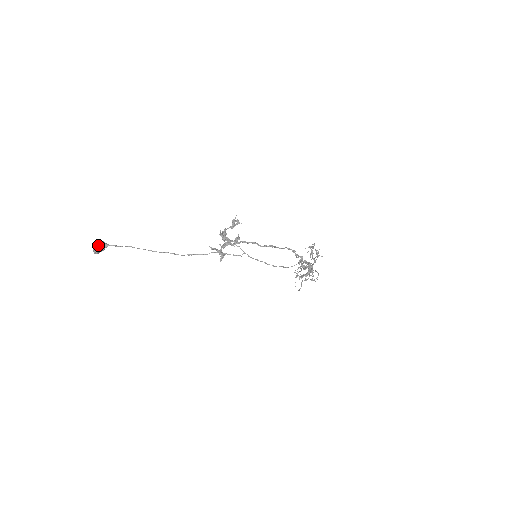
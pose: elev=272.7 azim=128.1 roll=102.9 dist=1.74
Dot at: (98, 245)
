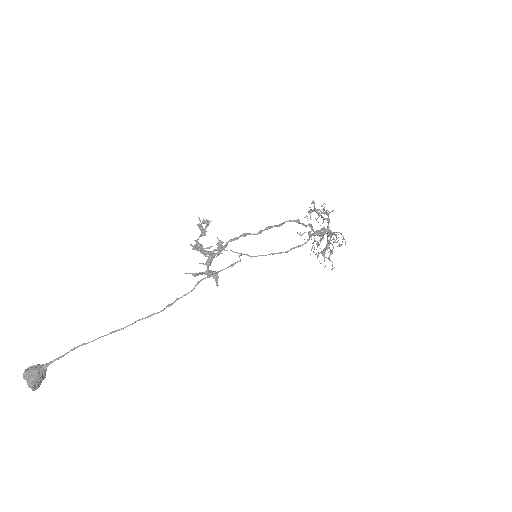
Dot at: (31, 374)
